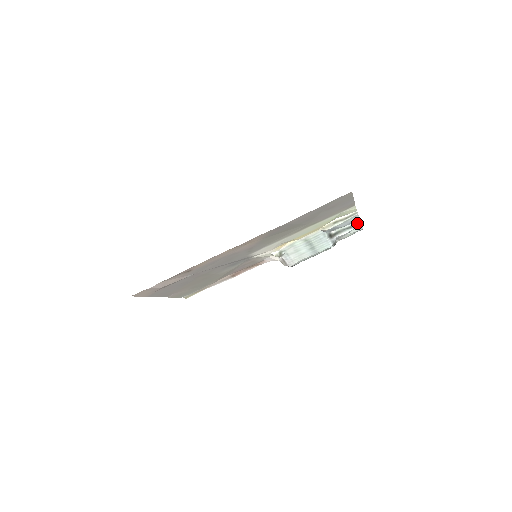
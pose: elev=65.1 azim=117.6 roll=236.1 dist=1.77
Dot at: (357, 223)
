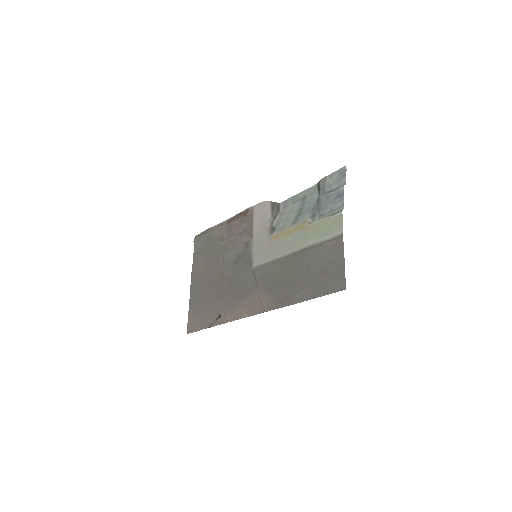
Dot at: (341, 187)
